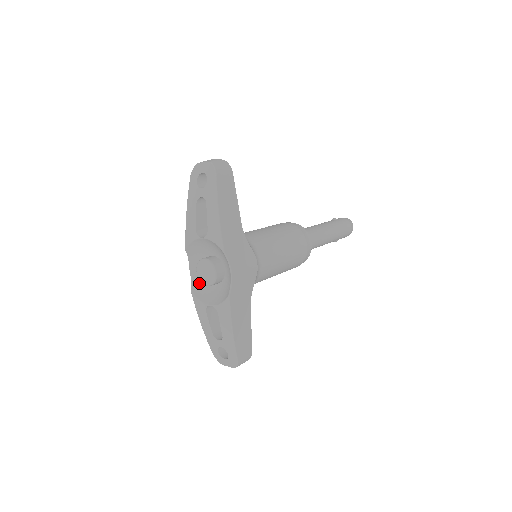
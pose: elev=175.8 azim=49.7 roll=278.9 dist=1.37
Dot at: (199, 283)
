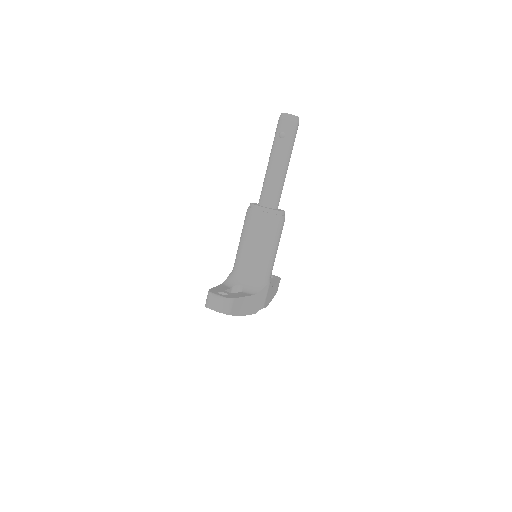
Dot at: occluded
